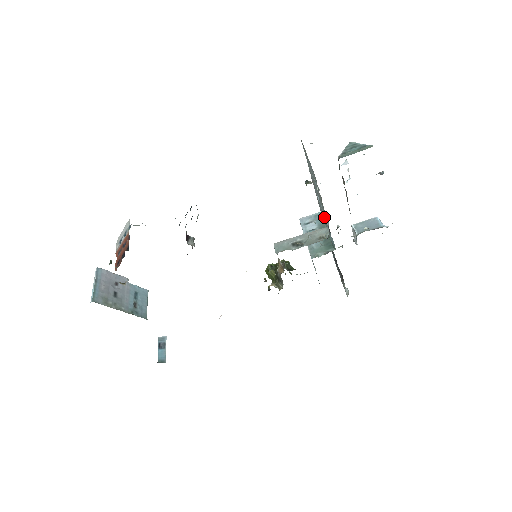
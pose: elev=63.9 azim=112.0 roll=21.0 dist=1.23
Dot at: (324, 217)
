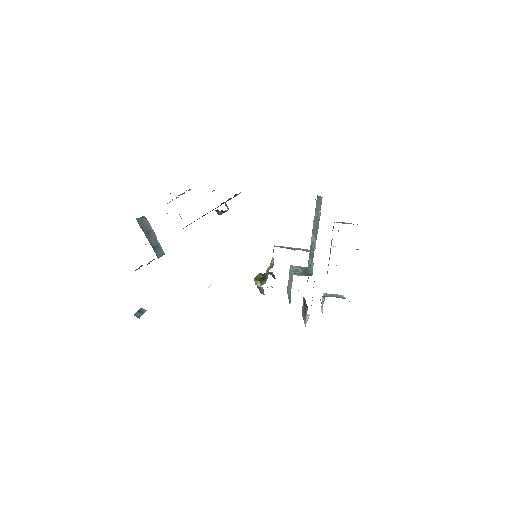
Dot at: (313, 249)
